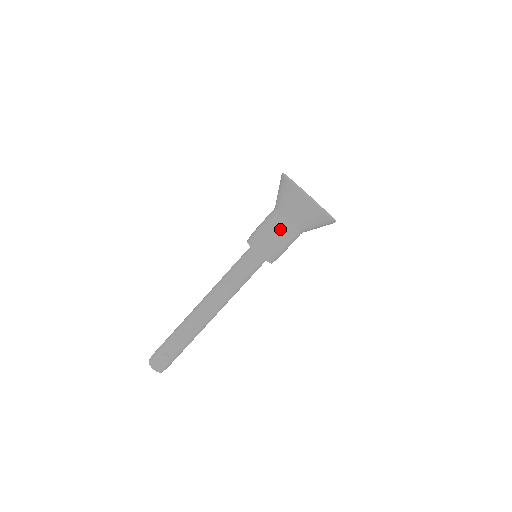
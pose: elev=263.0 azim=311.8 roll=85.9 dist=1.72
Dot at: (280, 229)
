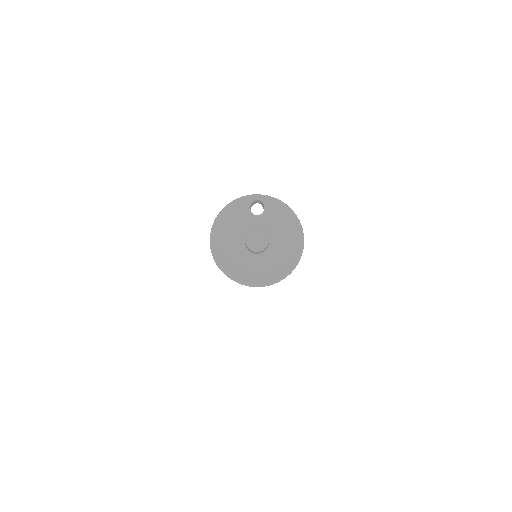
Dot at: occluded
